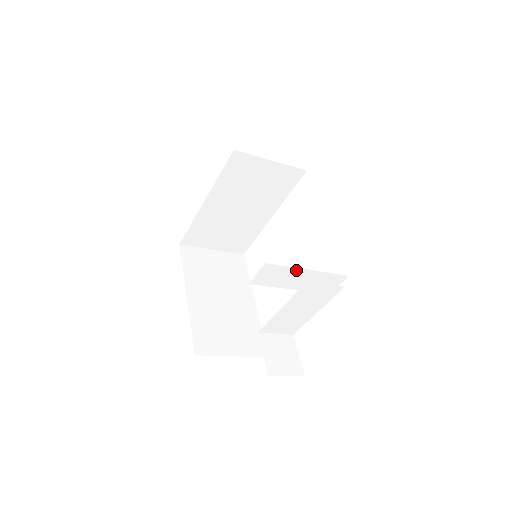
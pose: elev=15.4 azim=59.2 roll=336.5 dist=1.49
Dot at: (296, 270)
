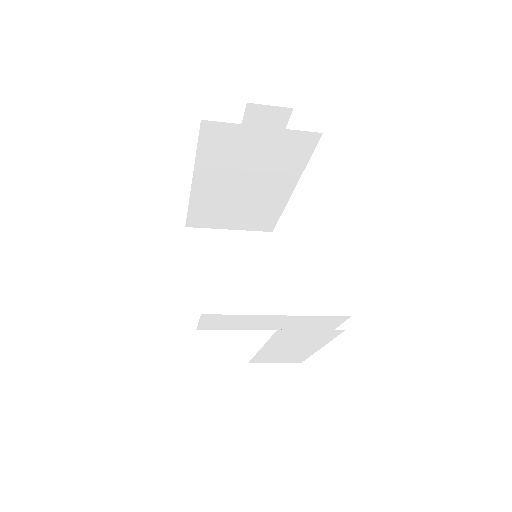
Dot at: (257, 316)
